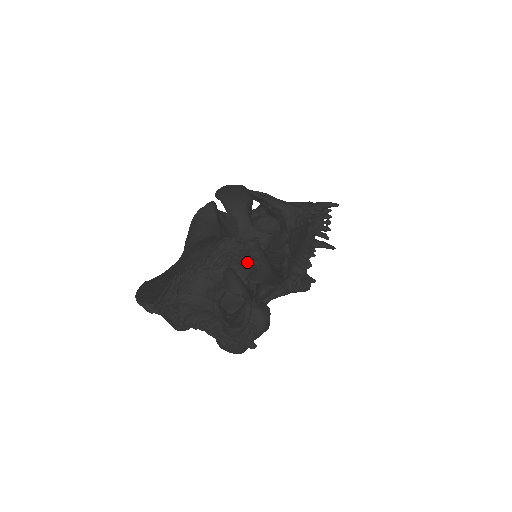
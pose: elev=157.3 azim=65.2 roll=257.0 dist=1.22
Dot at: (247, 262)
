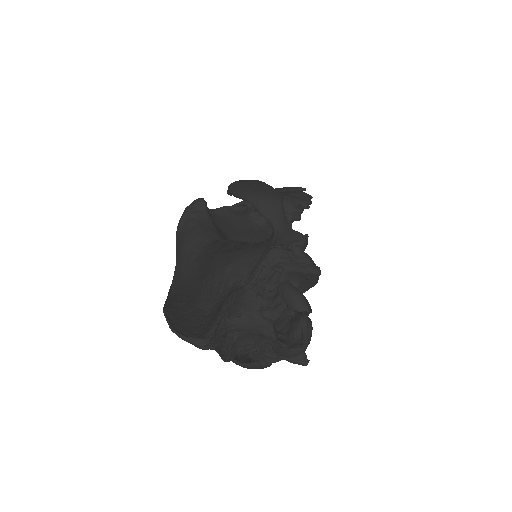
Dot at: (306, 272)
